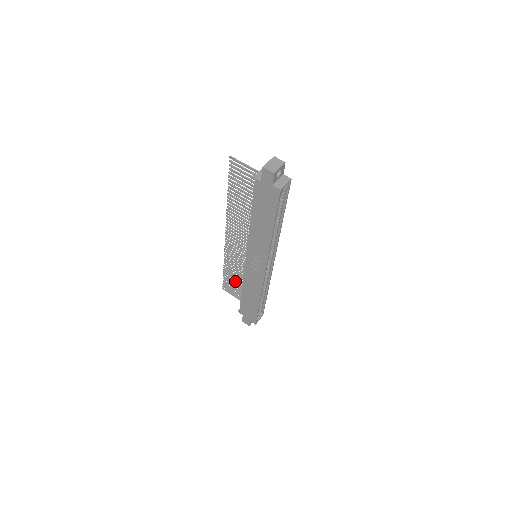
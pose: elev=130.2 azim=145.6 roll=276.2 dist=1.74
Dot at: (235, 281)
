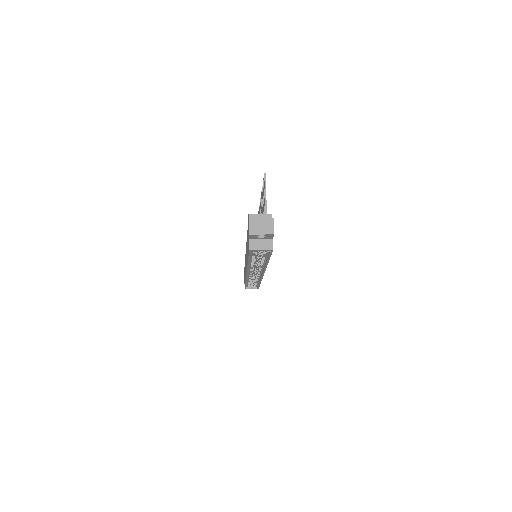
Dot at: occluded
